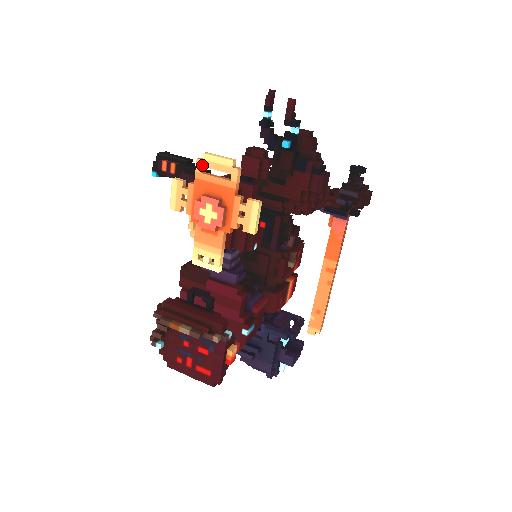
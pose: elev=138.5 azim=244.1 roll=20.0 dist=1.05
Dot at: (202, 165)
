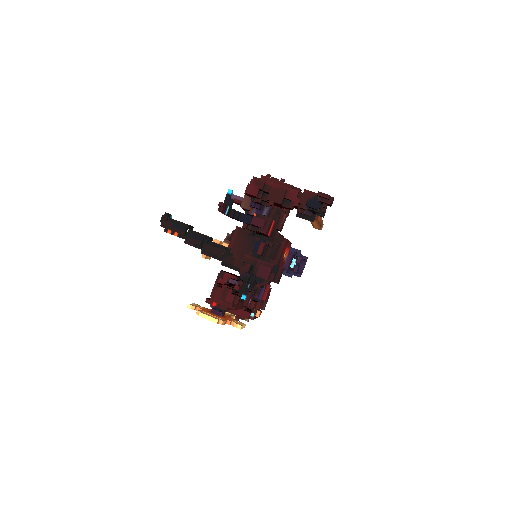
Dot at: occluded
